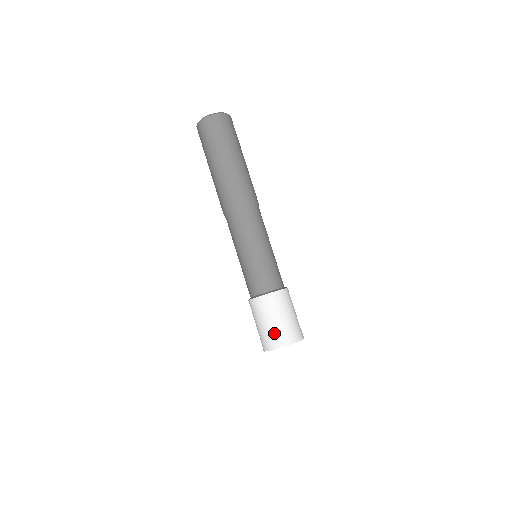
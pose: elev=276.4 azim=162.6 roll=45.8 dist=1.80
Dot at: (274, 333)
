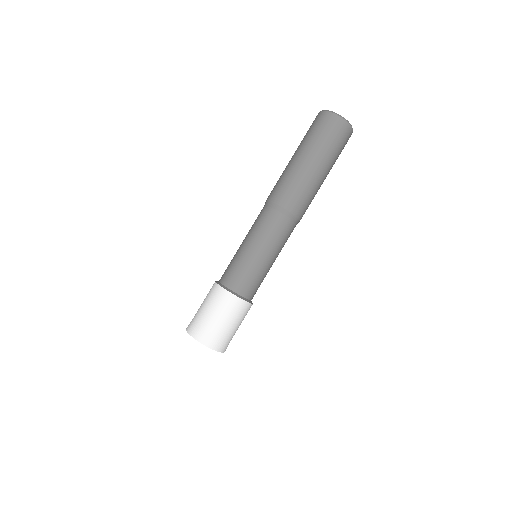
Dot at: (221, 335)
